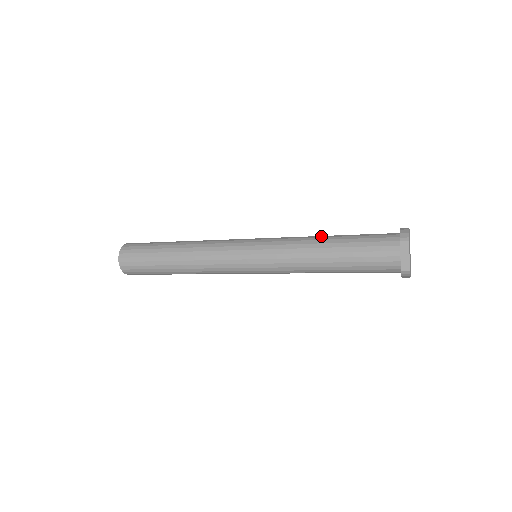
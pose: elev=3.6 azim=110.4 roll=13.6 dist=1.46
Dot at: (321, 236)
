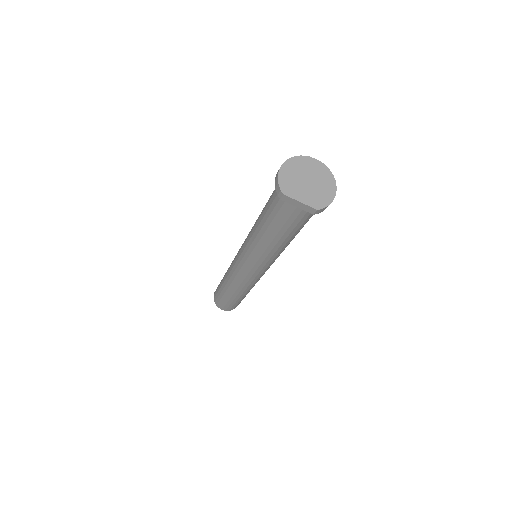
Dot at: (256, 222)
